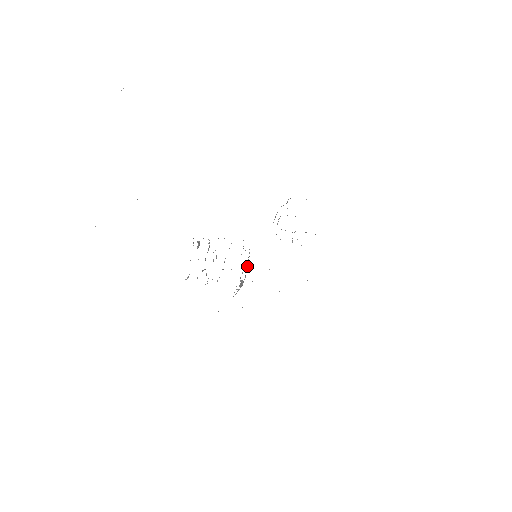
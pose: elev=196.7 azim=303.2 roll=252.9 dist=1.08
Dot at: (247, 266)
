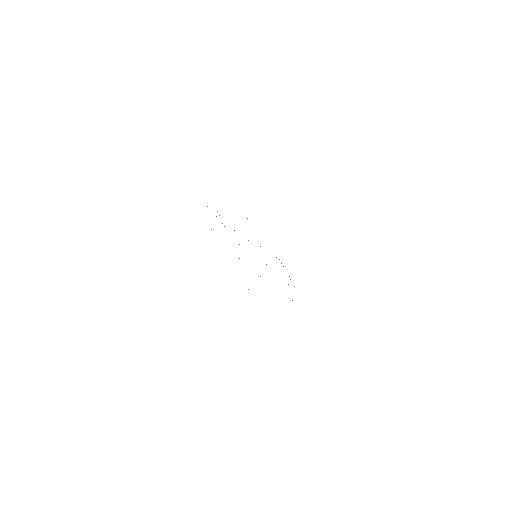
Dot at: occluded
